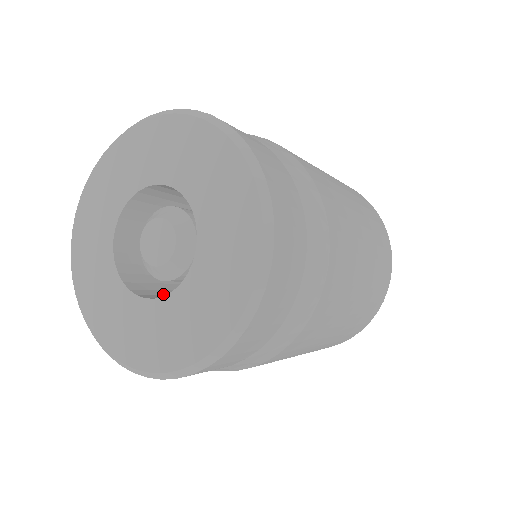
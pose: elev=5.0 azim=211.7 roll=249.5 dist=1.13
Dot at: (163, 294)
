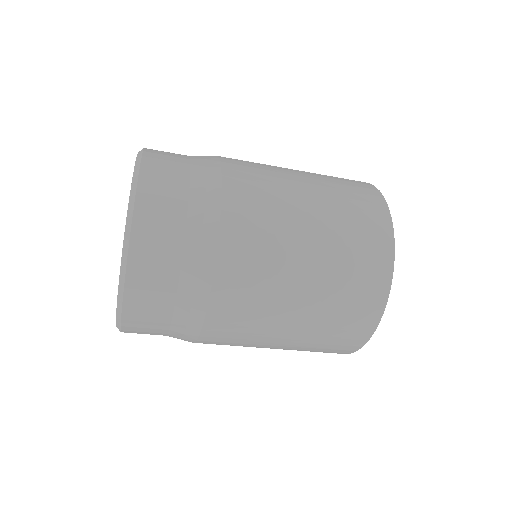
Dot at: occluded
